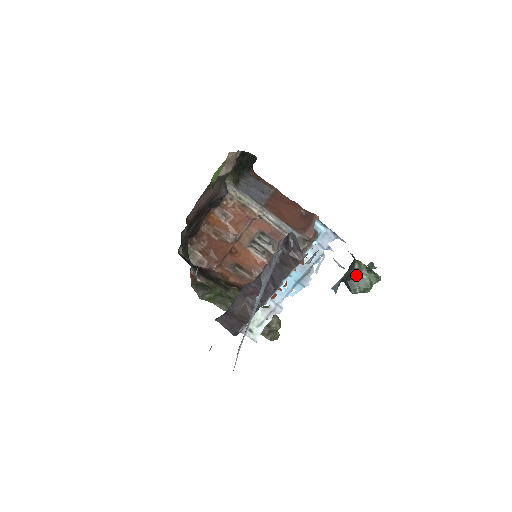
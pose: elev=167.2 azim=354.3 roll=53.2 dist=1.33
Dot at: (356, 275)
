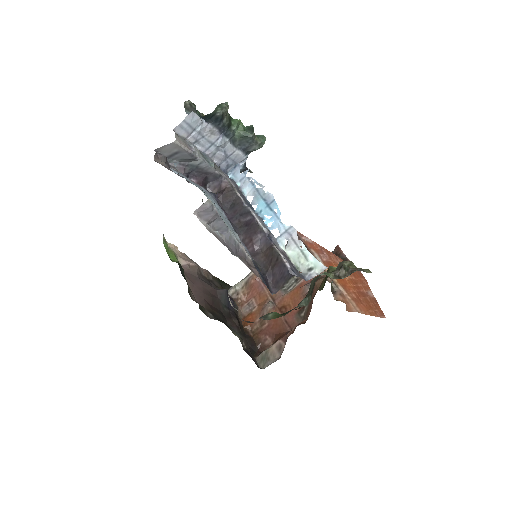
Dot at: (210, 114)
